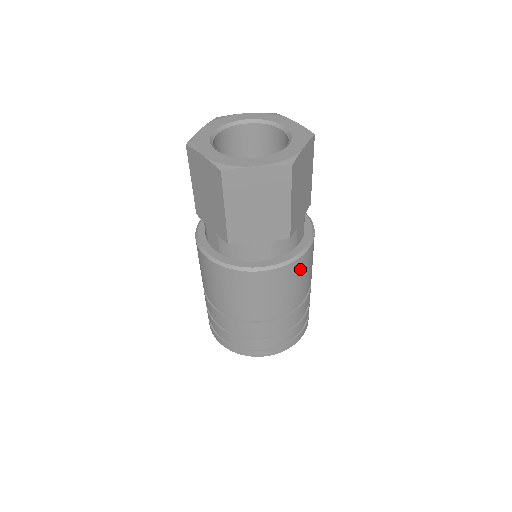
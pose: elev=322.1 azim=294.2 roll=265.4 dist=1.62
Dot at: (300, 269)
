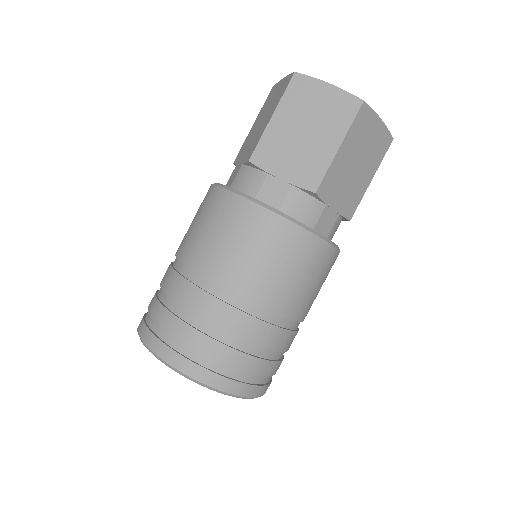
Dot at: (302, 253)
